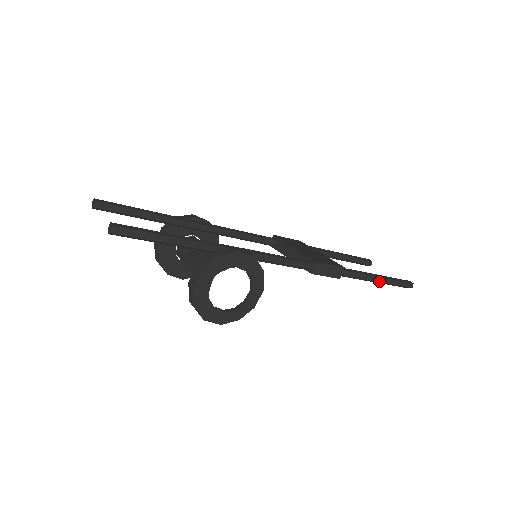
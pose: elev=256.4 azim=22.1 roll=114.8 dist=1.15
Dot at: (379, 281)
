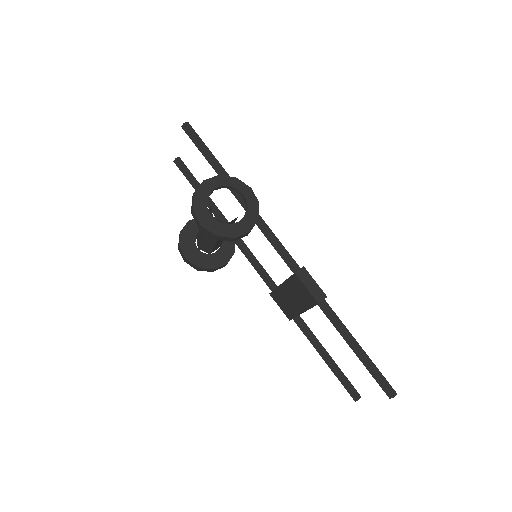
Dot at: (358, 348)
